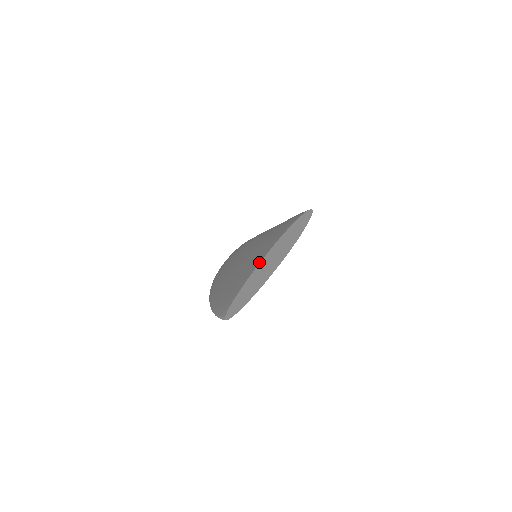
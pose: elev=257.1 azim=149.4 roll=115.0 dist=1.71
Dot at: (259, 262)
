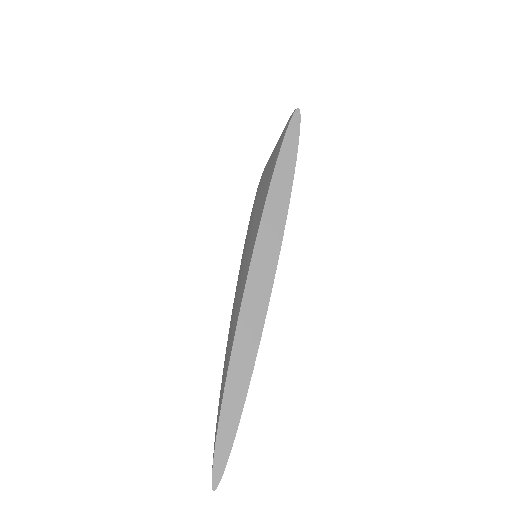
Dot at: (232, 341)
